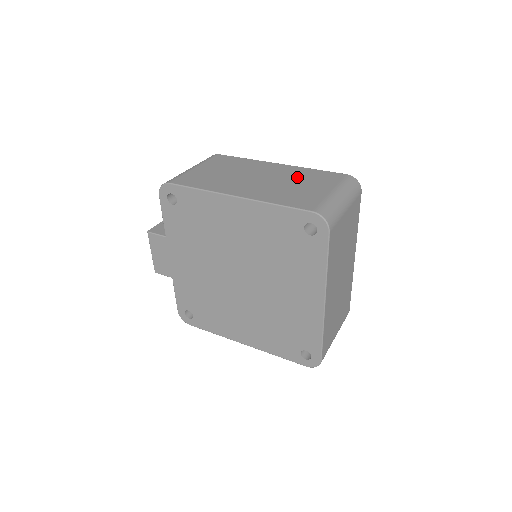
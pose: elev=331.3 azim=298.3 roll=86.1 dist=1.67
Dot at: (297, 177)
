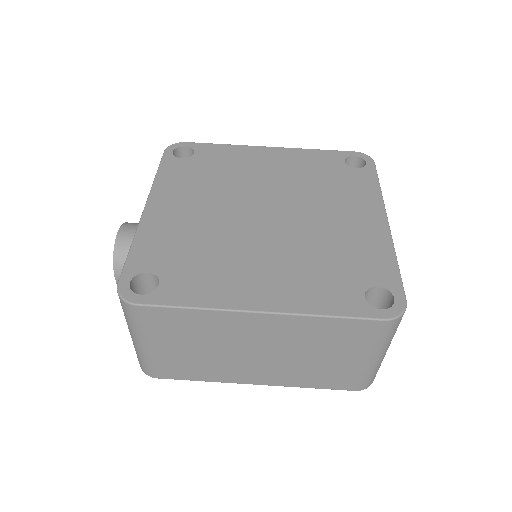
Dot at: (310, 342)
